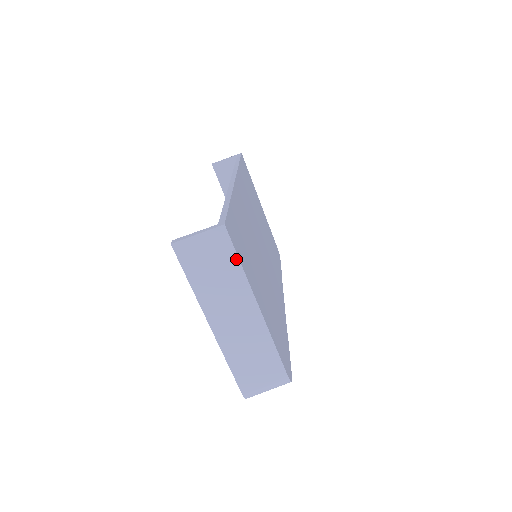
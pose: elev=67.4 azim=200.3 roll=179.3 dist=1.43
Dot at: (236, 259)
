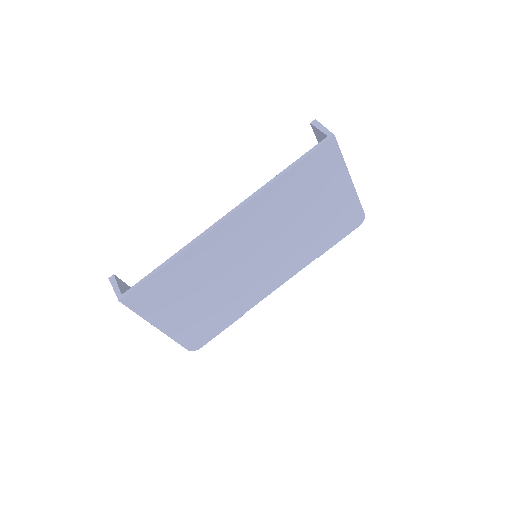
Dot at: (134, 311)
